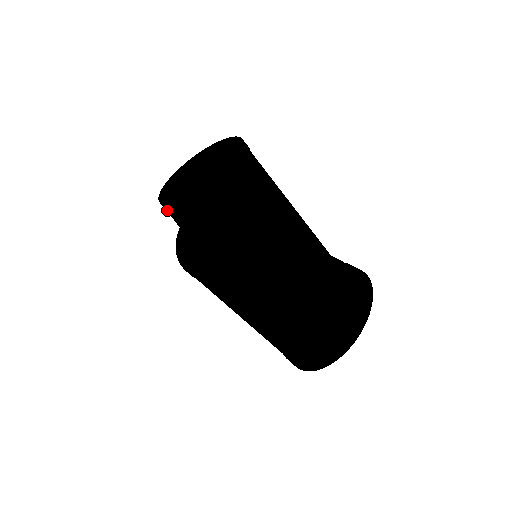
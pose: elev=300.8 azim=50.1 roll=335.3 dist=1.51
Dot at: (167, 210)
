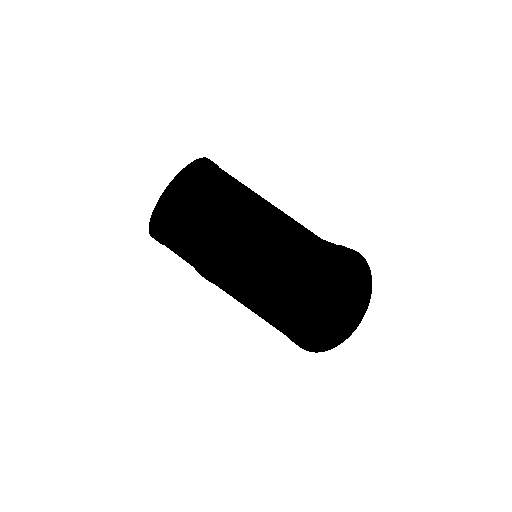
Dot at: occluded
